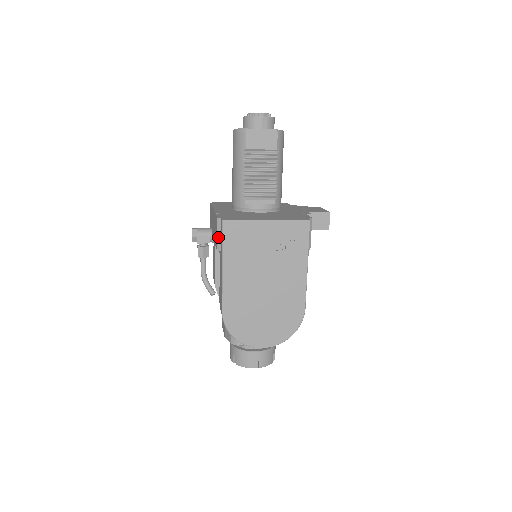
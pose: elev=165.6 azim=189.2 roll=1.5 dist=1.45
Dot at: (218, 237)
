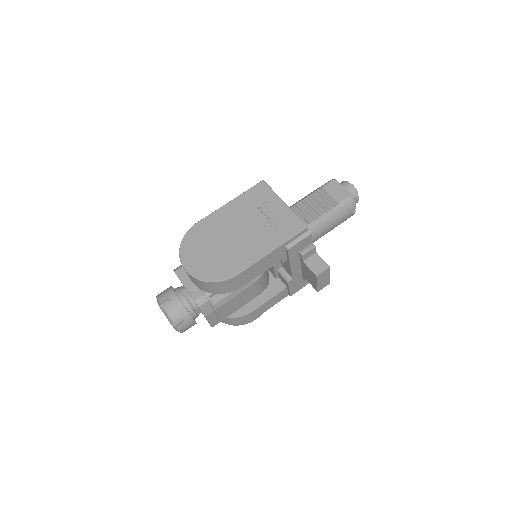
Dot at: occluded
